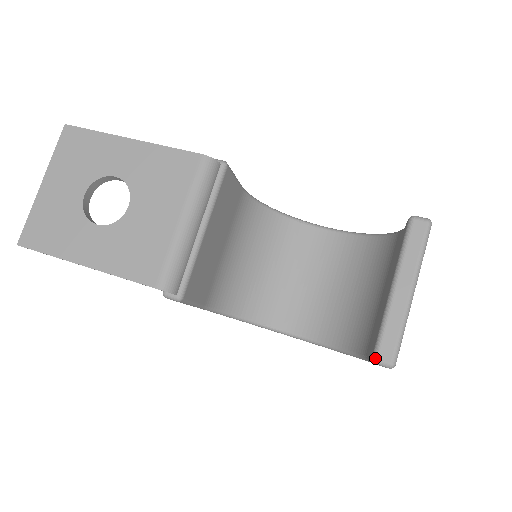
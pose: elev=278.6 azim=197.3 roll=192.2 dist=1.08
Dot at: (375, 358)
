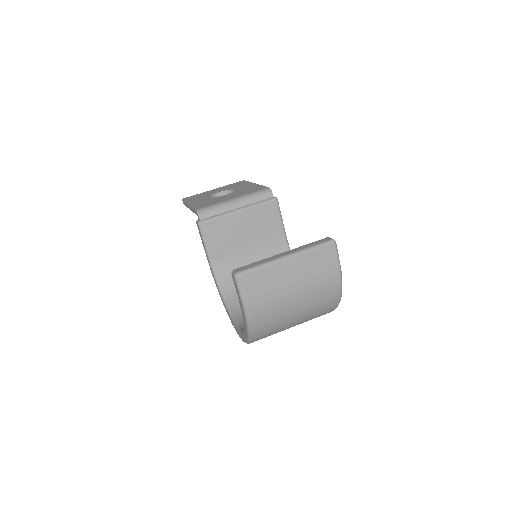
Dot at: (234, 269)
